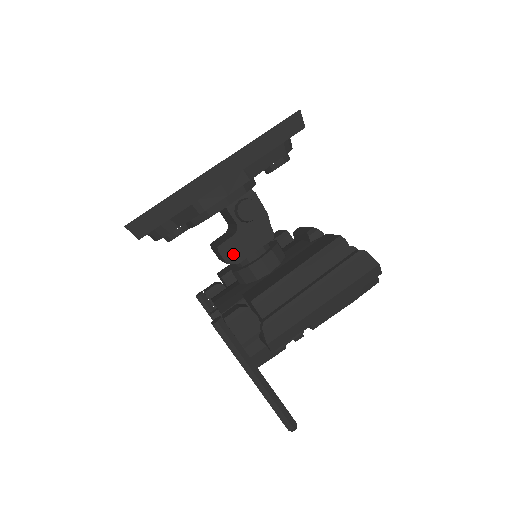
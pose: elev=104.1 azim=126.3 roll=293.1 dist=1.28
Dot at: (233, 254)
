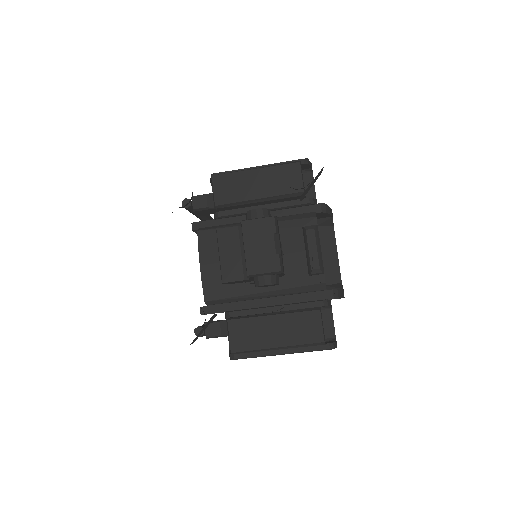
Dot at: occluded
